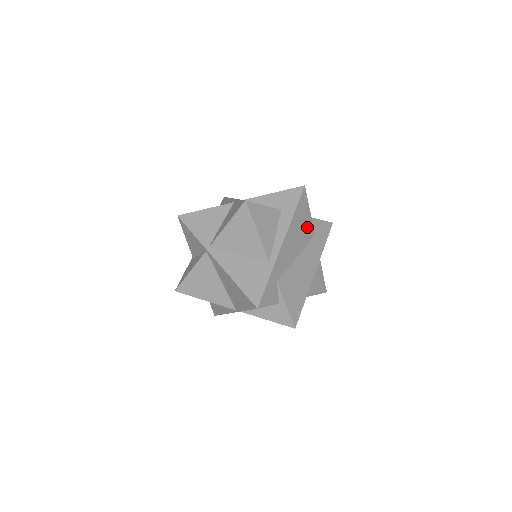
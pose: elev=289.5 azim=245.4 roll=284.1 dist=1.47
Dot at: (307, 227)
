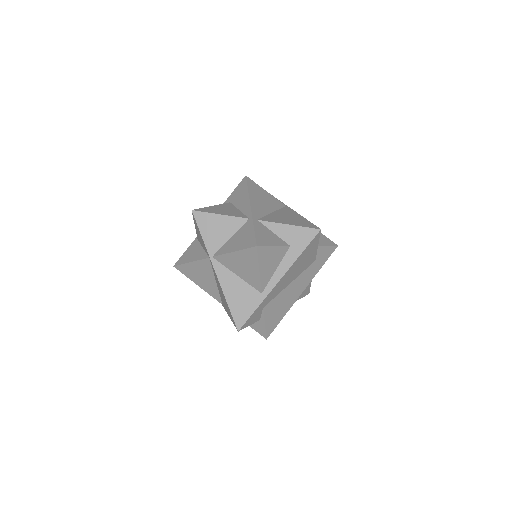
Dot at: (310, 258)
